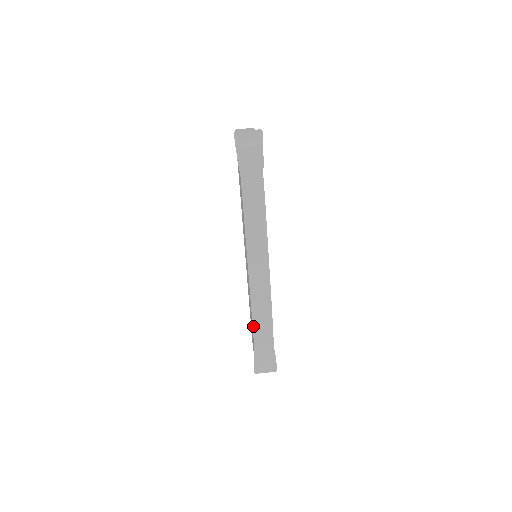
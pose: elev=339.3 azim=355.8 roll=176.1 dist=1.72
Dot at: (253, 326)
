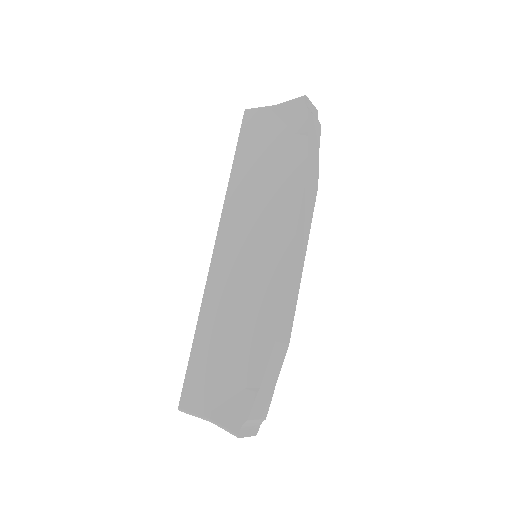
Dot at: (275, 342)
